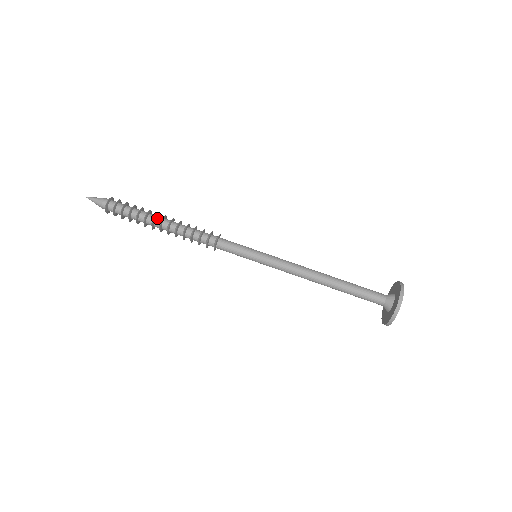
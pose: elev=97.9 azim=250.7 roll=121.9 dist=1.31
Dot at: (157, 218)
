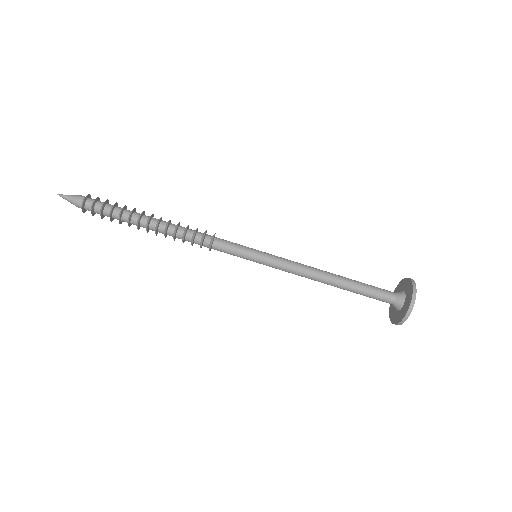
Dot at: (142, 220)
